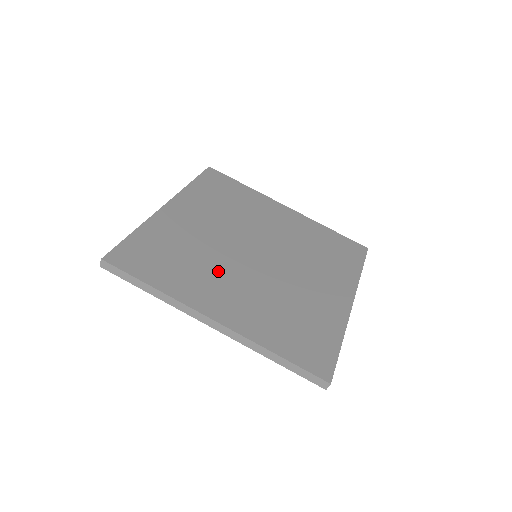
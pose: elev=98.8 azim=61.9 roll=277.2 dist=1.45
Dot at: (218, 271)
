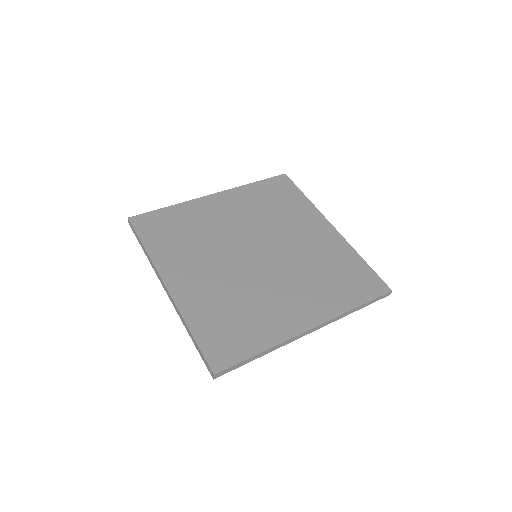
Dot at: (206, 255)
